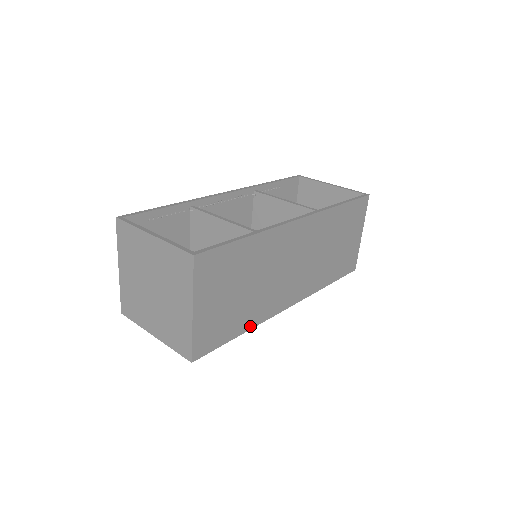
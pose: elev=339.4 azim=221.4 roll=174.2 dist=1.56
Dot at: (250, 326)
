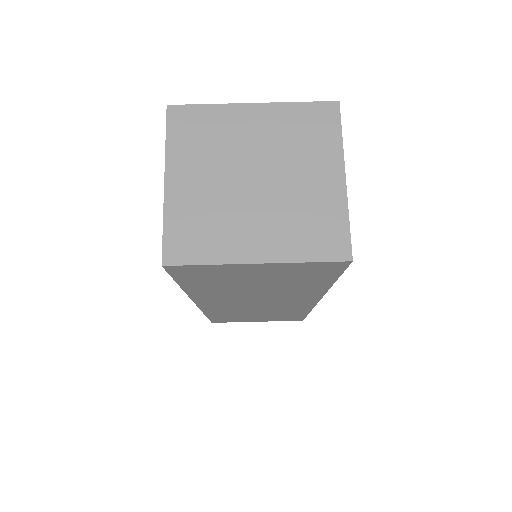
Dot at: occluded
